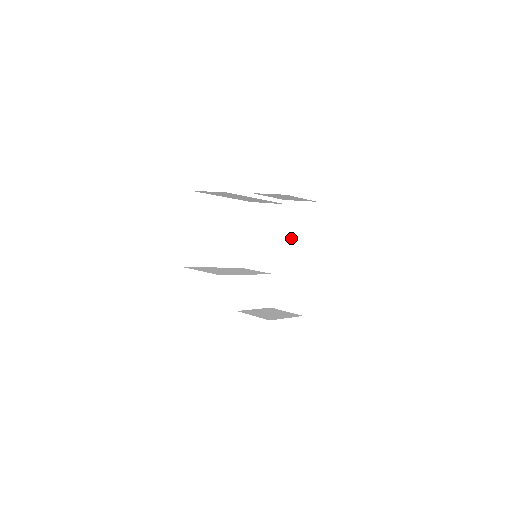
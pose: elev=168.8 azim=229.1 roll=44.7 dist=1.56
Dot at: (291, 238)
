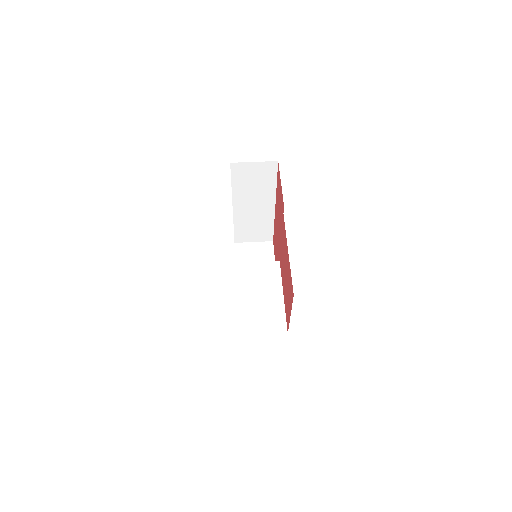
Dot at: (248, 193)
